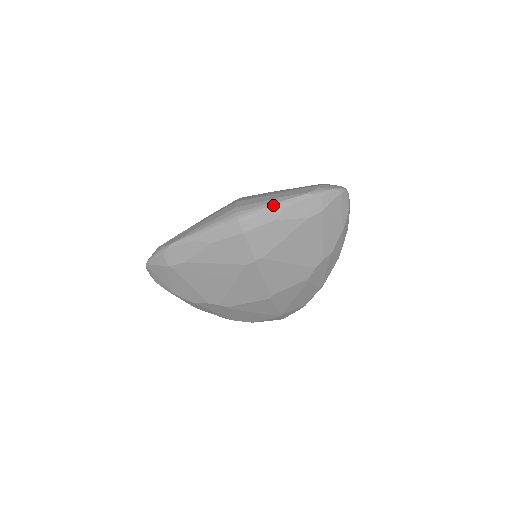
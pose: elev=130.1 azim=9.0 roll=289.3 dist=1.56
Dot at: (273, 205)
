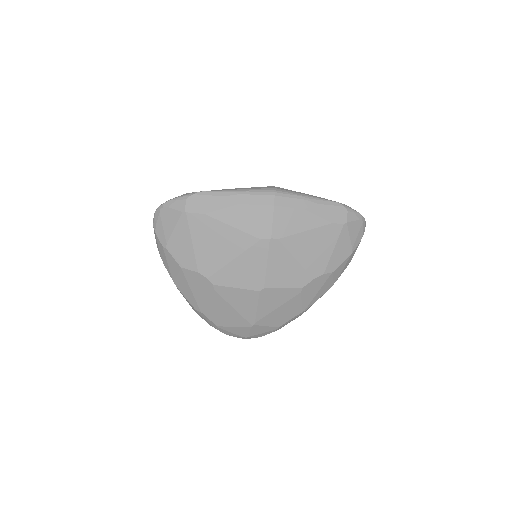
Dot at: (308, 197)
